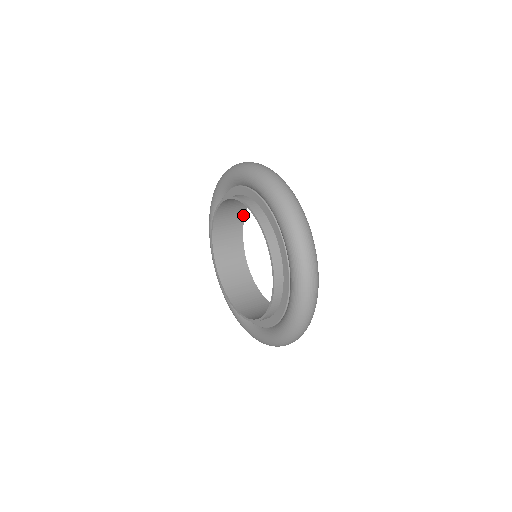
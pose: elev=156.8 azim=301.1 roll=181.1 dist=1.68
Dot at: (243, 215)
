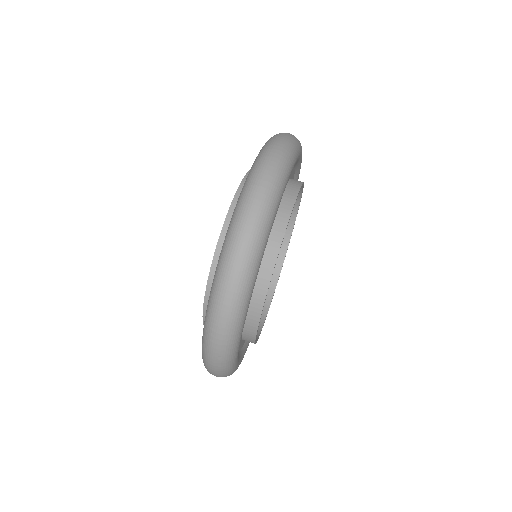
Dot at: occluded
